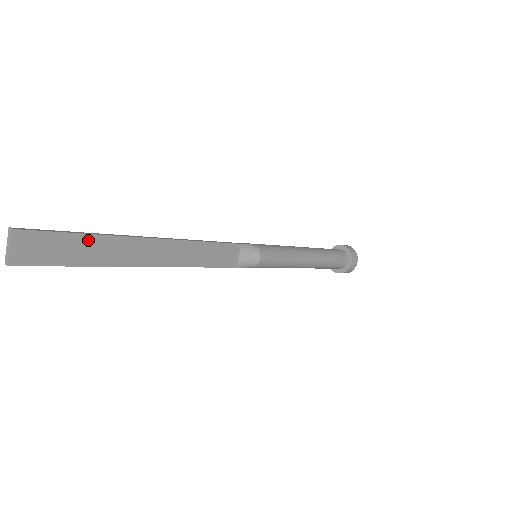
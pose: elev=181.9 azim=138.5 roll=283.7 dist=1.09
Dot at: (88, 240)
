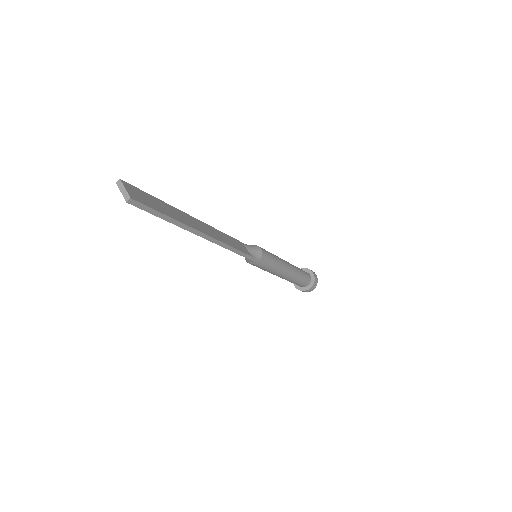
Dot at: (162, 203)
